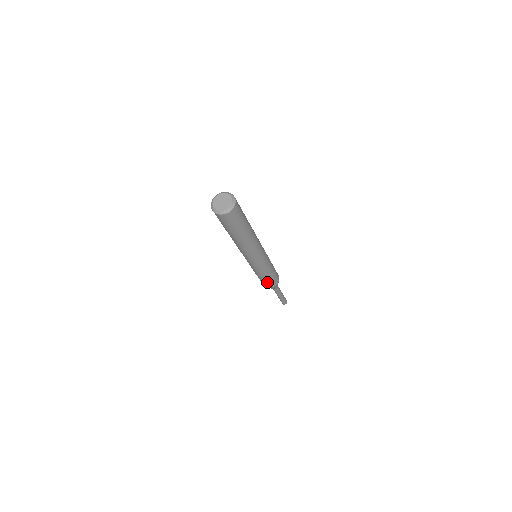
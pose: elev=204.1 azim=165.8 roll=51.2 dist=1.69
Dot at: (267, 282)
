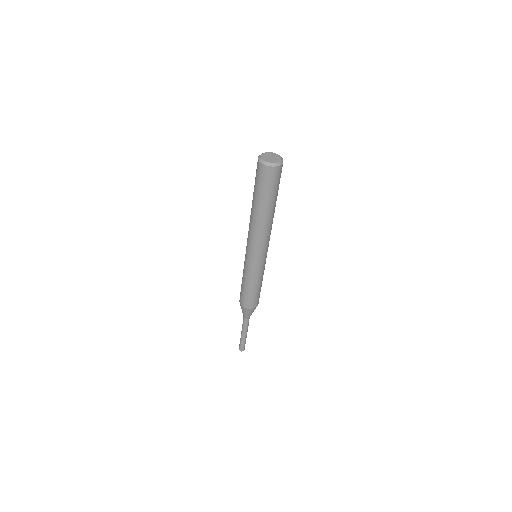
Dot at: (256, 297)
